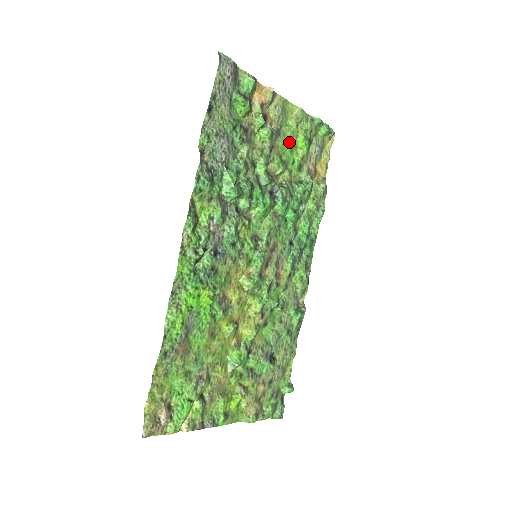
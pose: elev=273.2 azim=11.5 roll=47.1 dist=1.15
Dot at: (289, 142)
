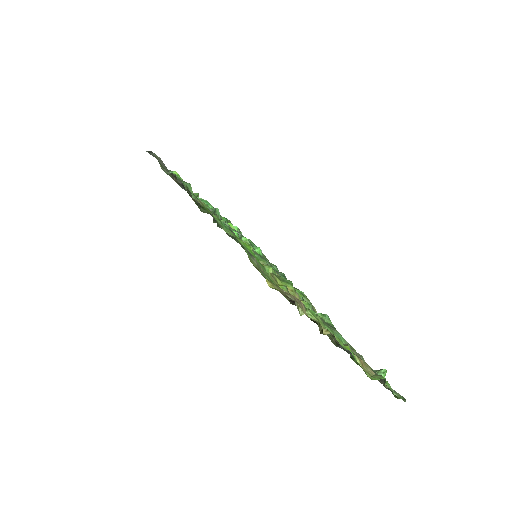
Dot at: occluded
